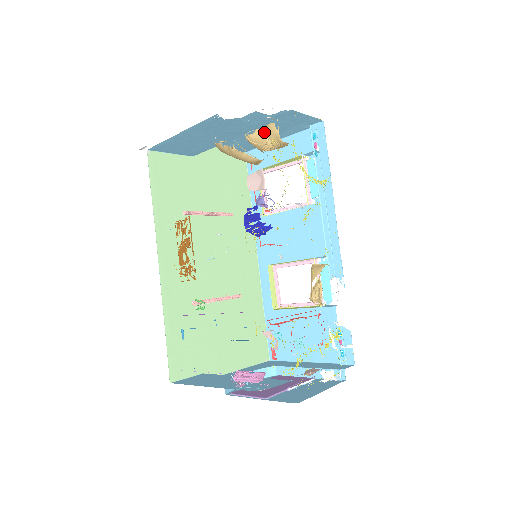
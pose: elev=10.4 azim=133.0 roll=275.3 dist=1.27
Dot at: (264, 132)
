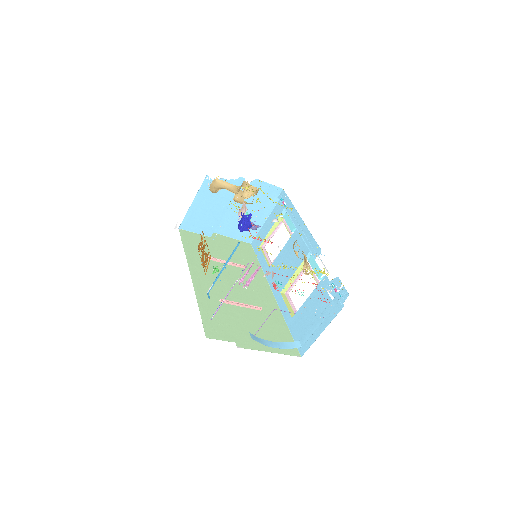
Dot at: (252, 212)
